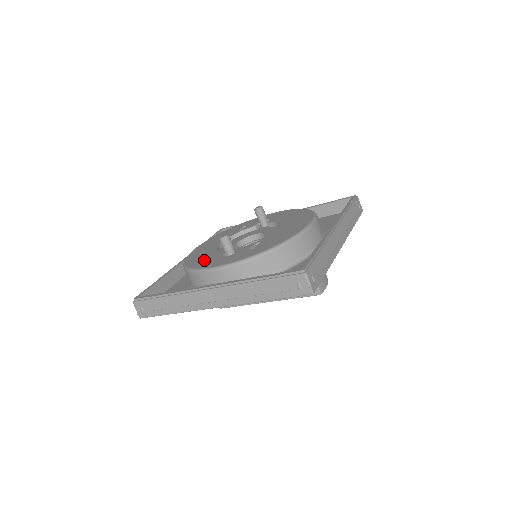
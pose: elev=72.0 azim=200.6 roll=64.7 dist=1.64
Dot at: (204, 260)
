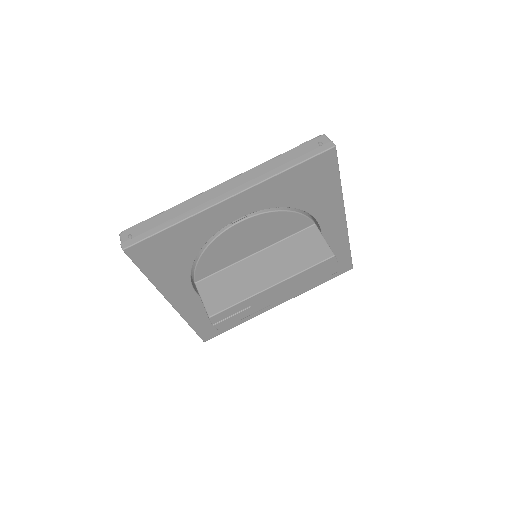
Dot at: occluded
